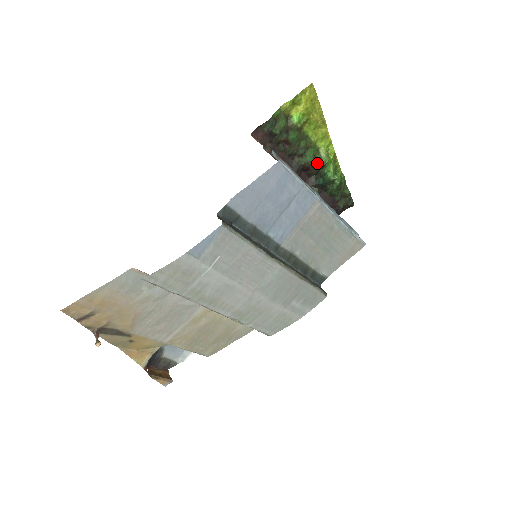
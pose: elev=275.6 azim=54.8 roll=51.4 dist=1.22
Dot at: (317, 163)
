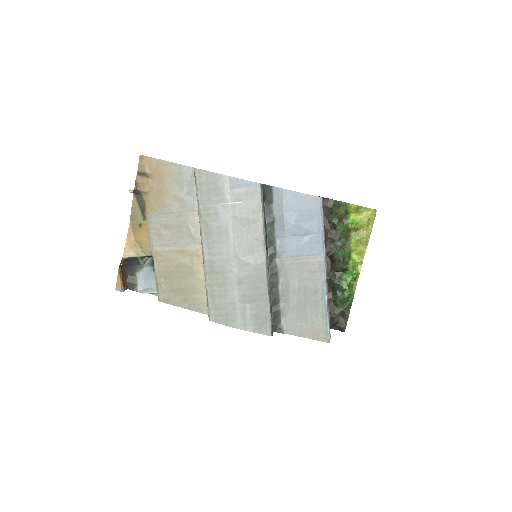
Dot at: (343, 262)
